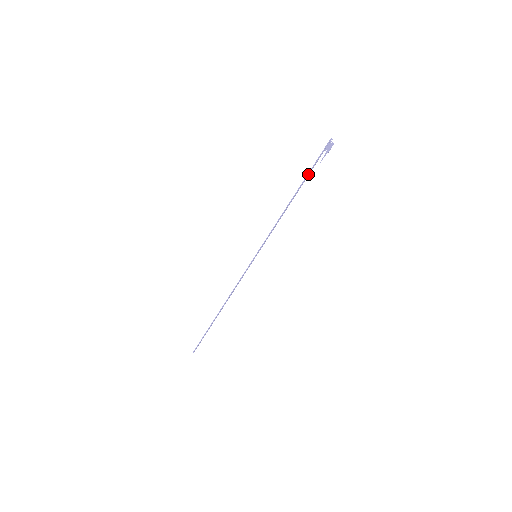
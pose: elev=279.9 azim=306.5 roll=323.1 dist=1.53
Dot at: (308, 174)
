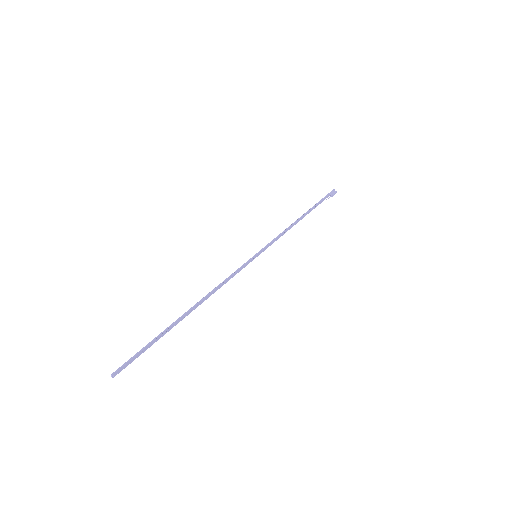
Dot at: (316, 204)
